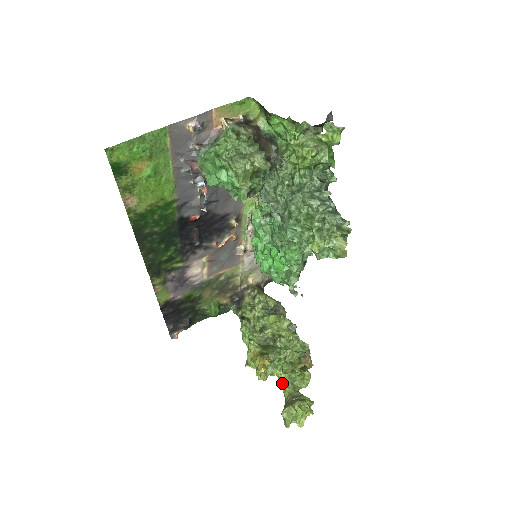
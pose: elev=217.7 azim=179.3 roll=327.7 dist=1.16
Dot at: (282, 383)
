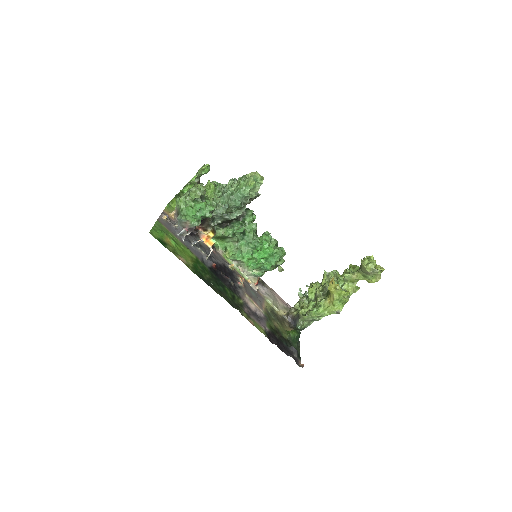
Dot at: (356, 288)
